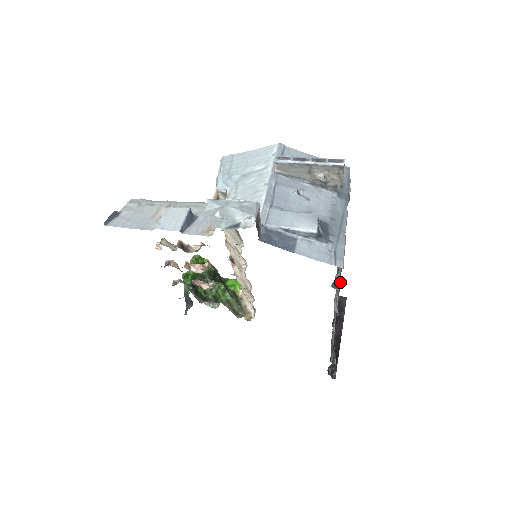
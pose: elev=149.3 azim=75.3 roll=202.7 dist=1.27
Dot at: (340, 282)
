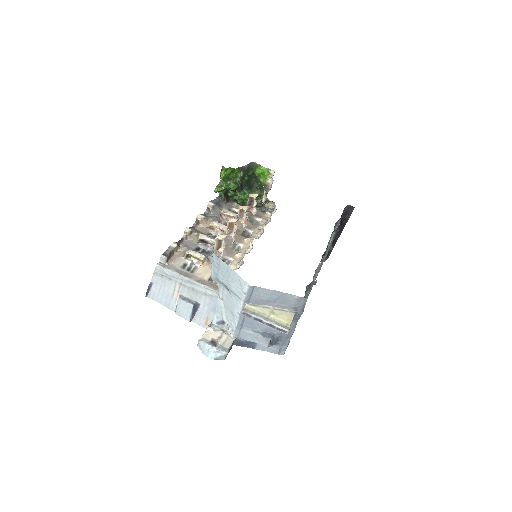
Dot at: occluded
